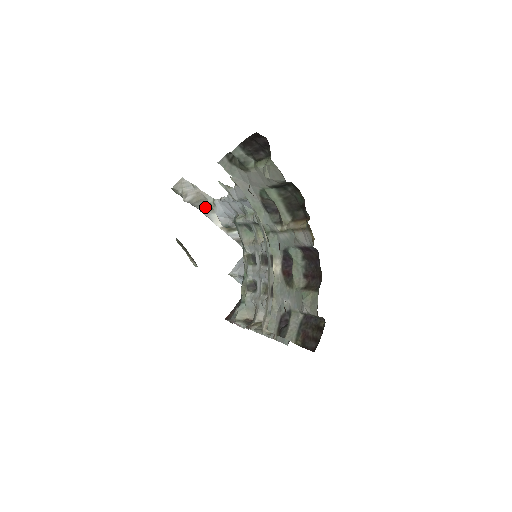
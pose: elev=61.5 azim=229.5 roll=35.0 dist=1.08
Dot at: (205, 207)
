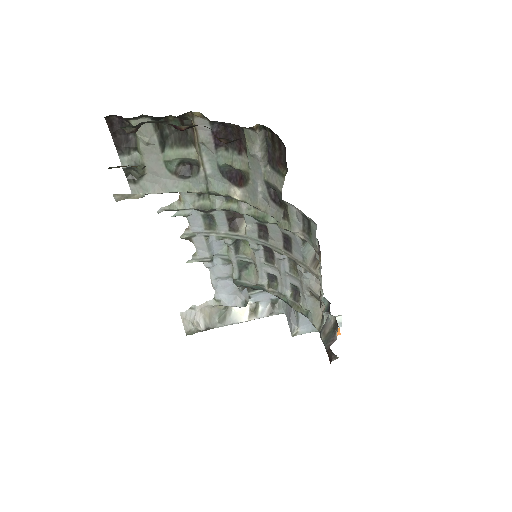
Dot at: (220, 318)
